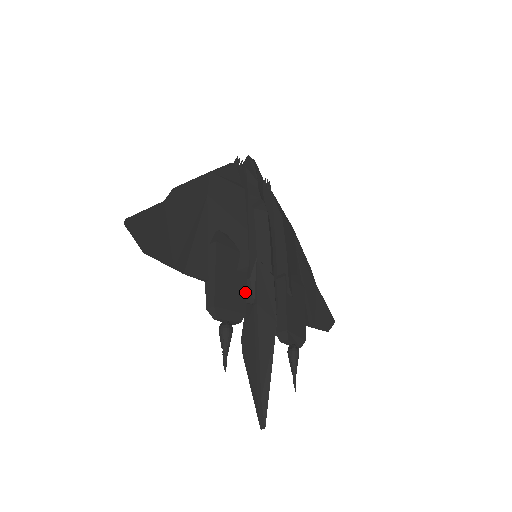
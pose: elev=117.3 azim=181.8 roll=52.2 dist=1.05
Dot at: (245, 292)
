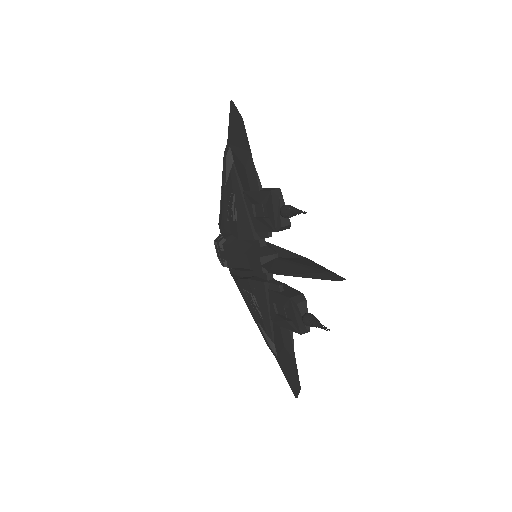
Dot at: occluded
